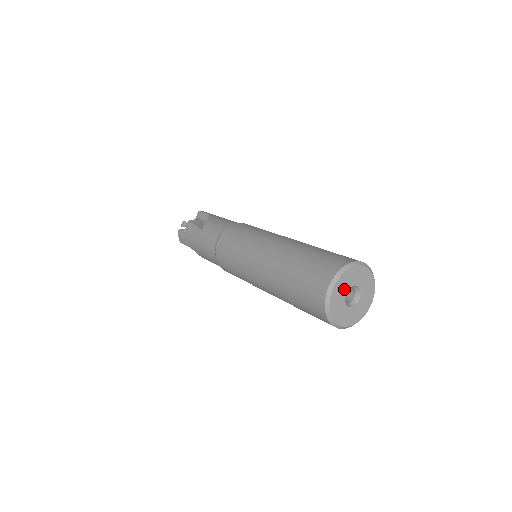
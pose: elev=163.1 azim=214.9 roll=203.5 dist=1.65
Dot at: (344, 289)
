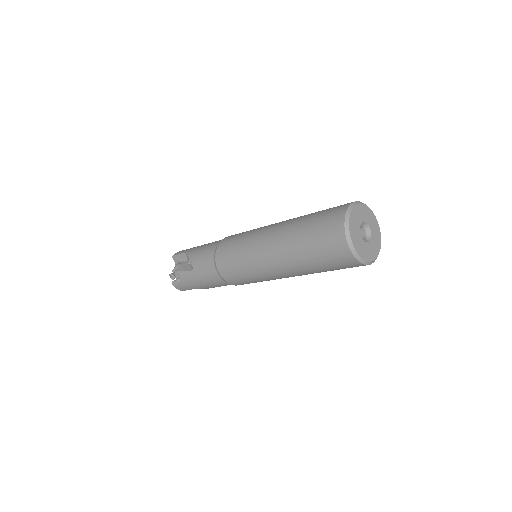
Dot at: (357, 234)
